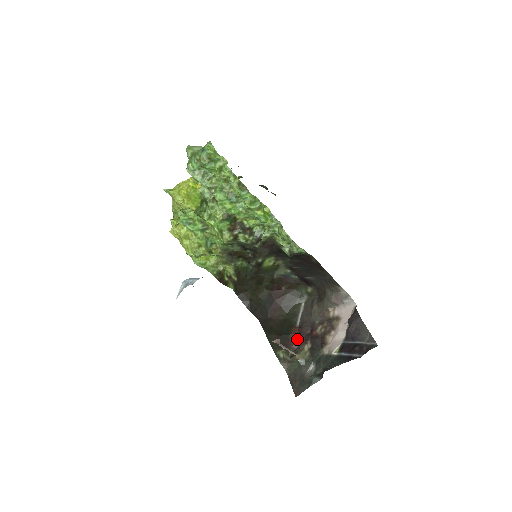
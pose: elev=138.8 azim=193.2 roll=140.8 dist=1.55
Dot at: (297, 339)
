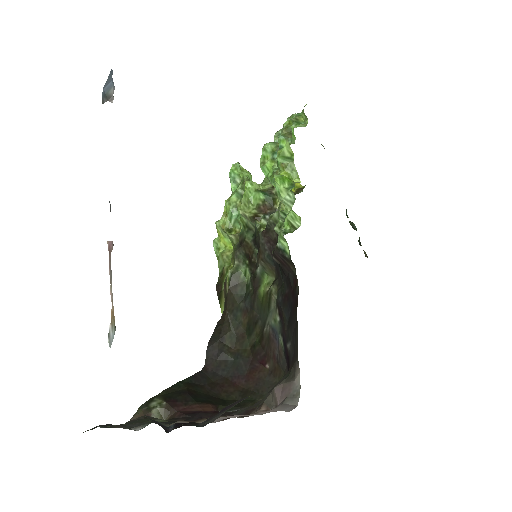
Dot at: (193, 411)
